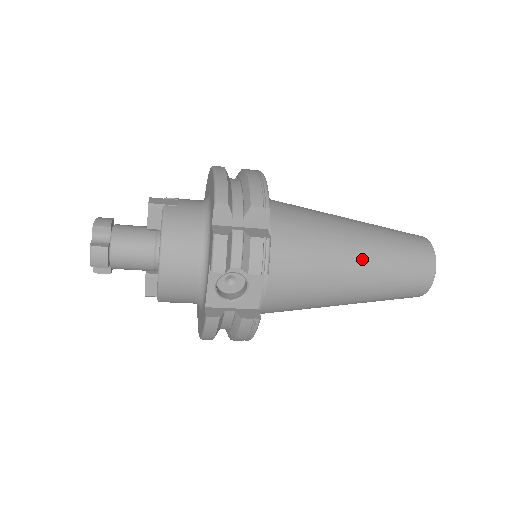
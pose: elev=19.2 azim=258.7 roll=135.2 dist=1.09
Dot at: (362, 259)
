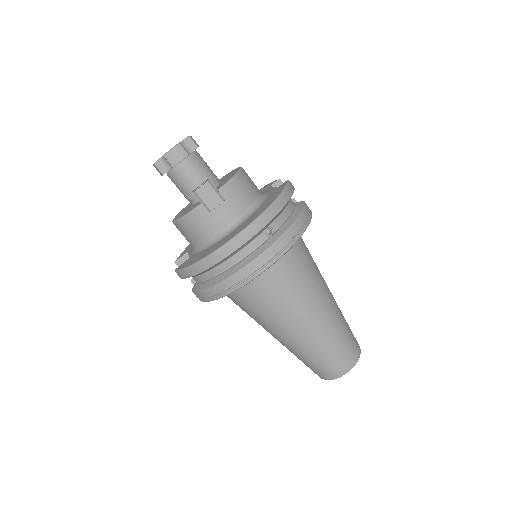
Dot at: occluded
